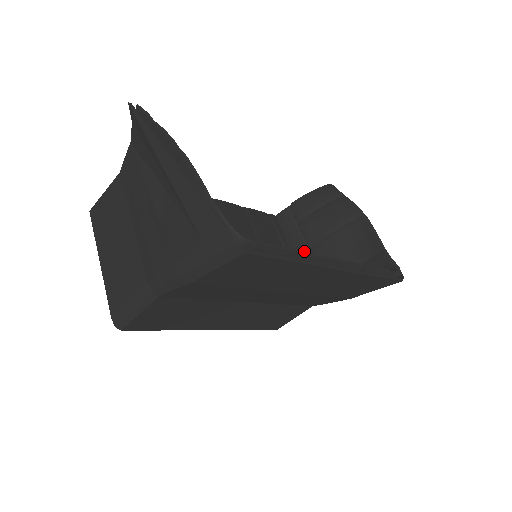
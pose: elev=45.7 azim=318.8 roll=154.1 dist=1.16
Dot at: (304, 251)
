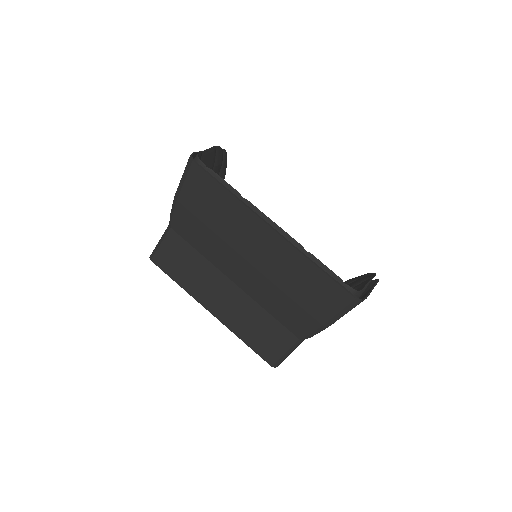
Dot at: occluded
